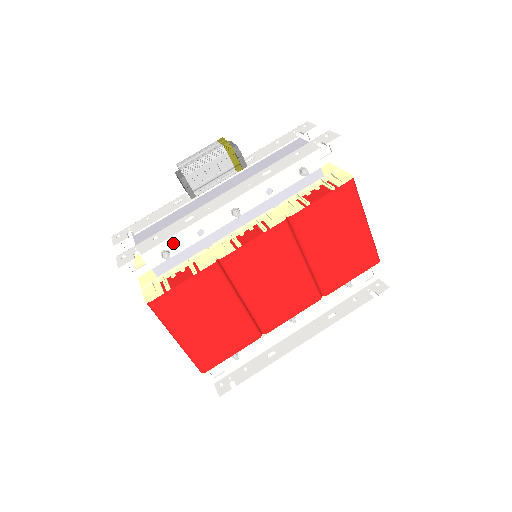
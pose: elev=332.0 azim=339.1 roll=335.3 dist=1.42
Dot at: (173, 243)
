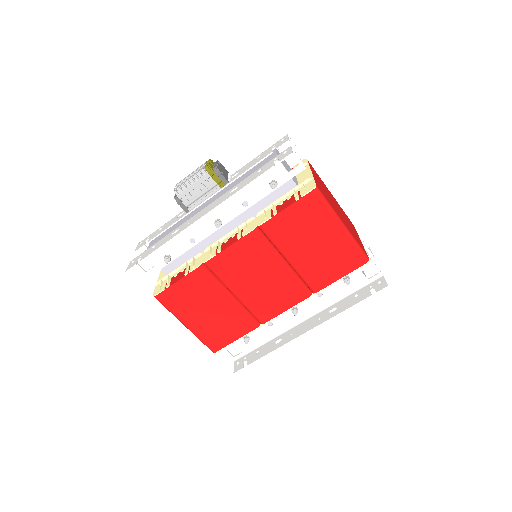
Dot at: (172, 250)
